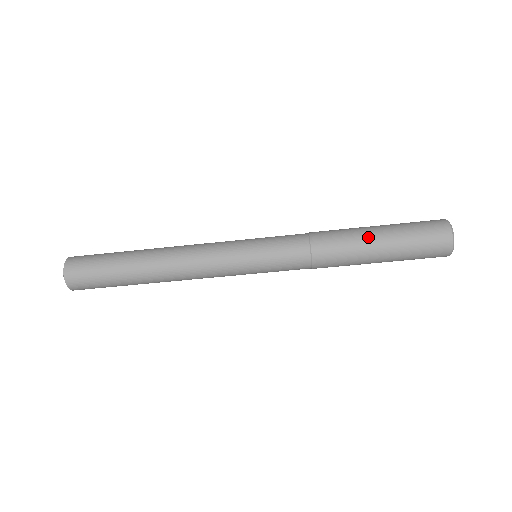
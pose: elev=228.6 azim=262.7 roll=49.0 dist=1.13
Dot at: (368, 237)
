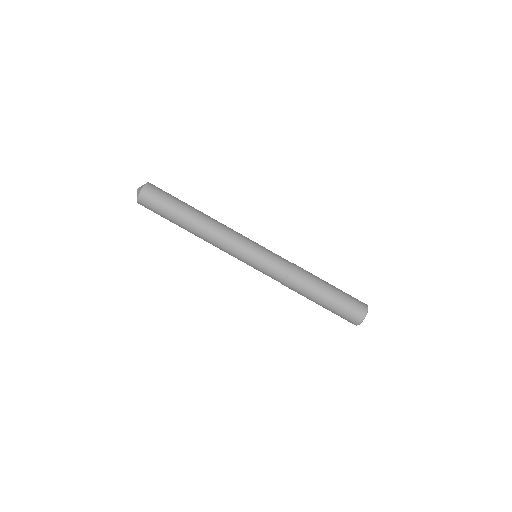
Dot at: (325, 281)
